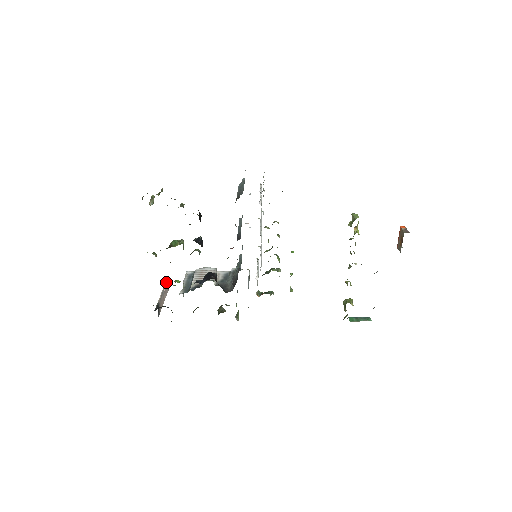
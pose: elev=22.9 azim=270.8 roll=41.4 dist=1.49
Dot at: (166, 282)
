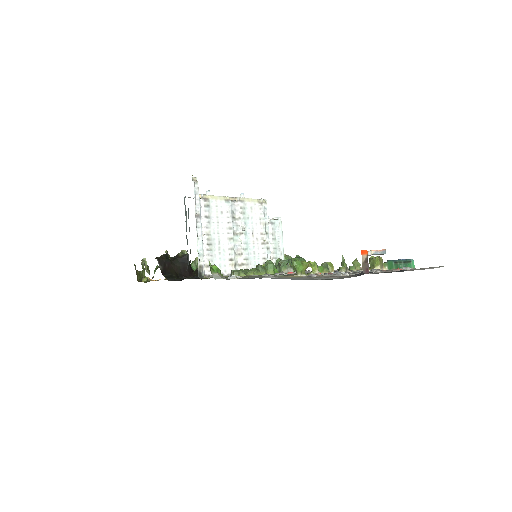
Dot at: occluded
